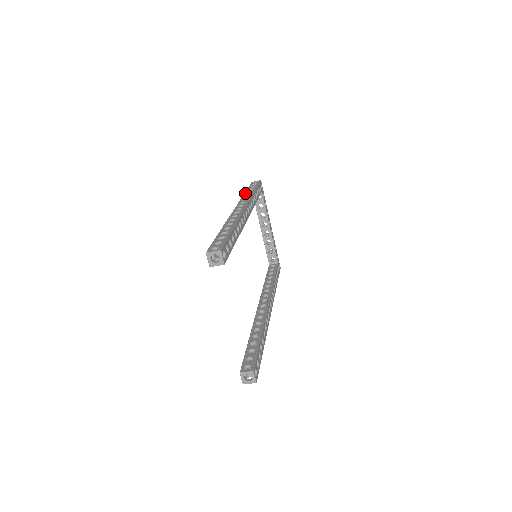
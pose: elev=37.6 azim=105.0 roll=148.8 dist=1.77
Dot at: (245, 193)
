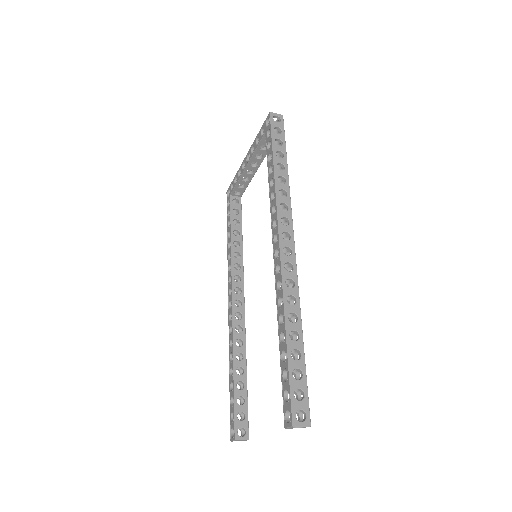
Dot at: (276, 172)
